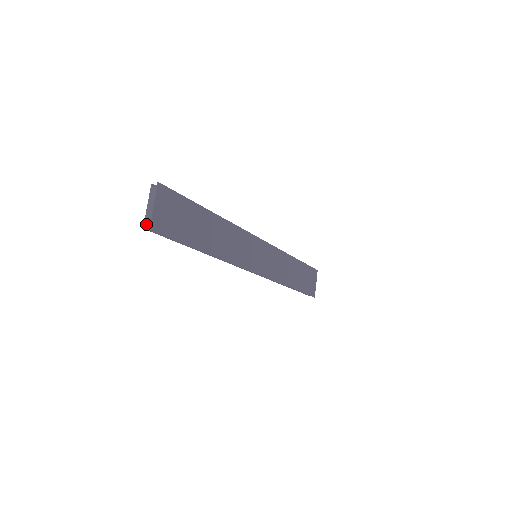
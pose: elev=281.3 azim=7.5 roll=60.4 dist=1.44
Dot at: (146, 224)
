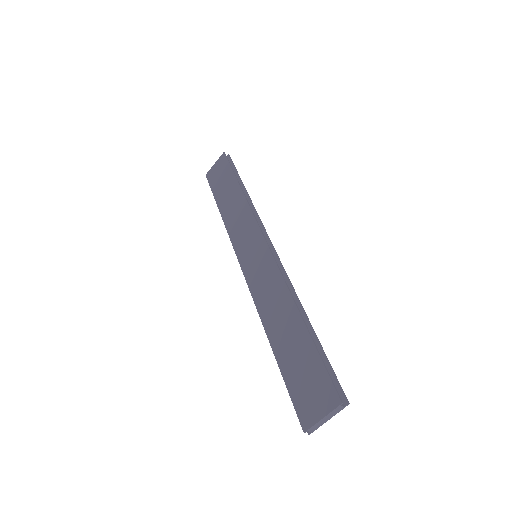
Dot at: (310, 431)
